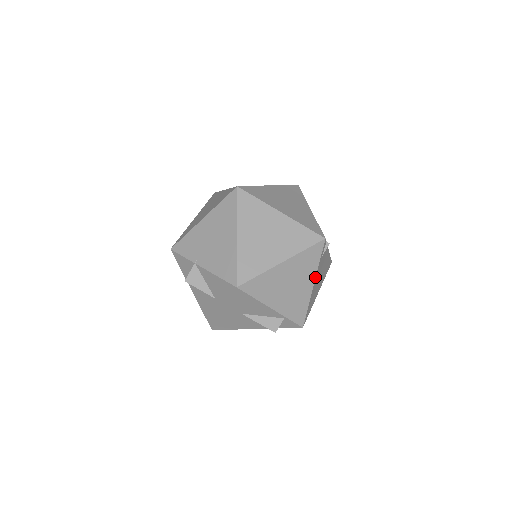
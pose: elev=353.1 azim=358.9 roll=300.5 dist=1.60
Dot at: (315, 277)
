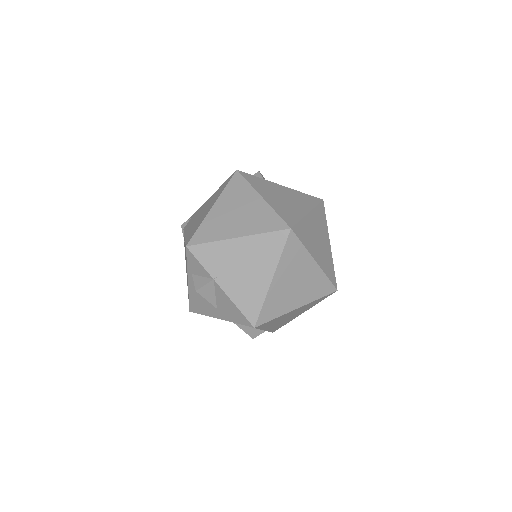
Dot at: occluded
